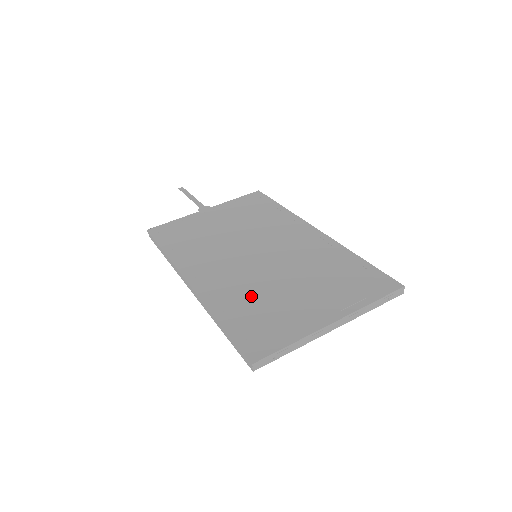
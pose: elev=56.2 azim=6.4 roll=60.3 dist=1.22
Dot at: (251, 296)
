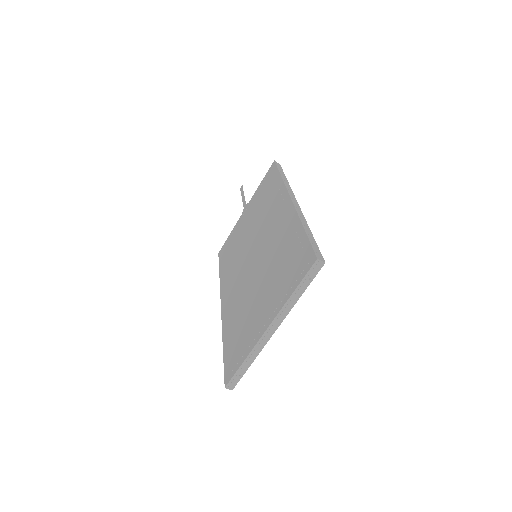
Dot at: (240, 311)
